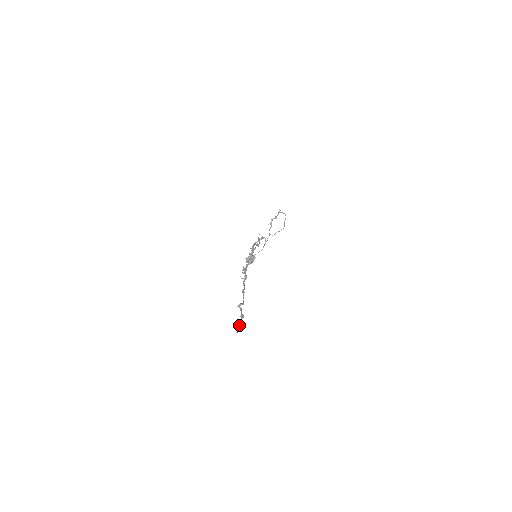
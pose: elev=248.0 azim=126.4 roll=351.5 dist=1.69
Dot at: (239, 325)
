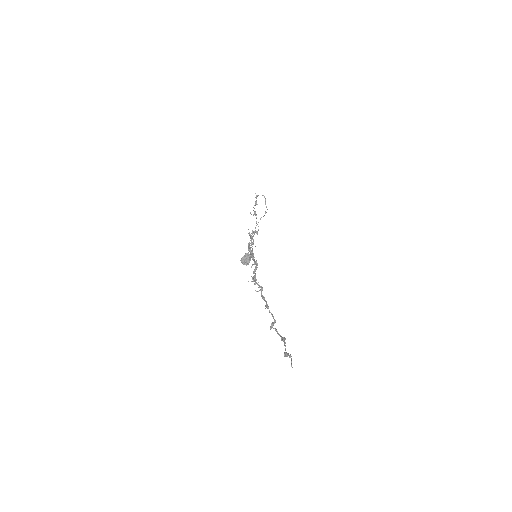
Dot at: (288, 355)
